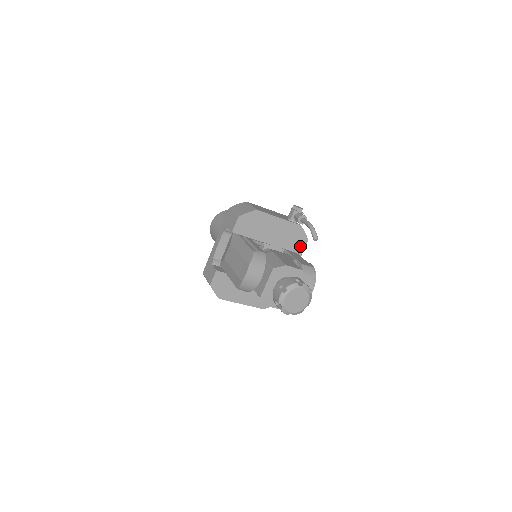
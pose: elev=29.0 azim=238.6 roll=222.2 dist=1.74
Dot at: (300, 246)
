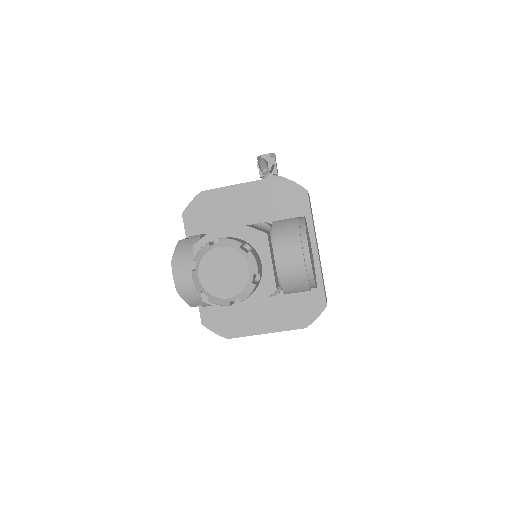
Dot at: (300, 206)
